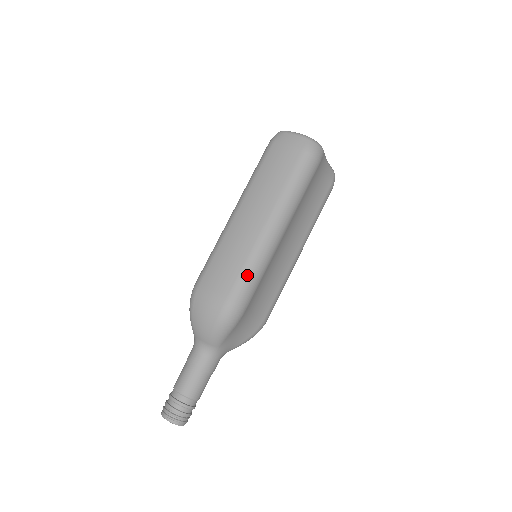
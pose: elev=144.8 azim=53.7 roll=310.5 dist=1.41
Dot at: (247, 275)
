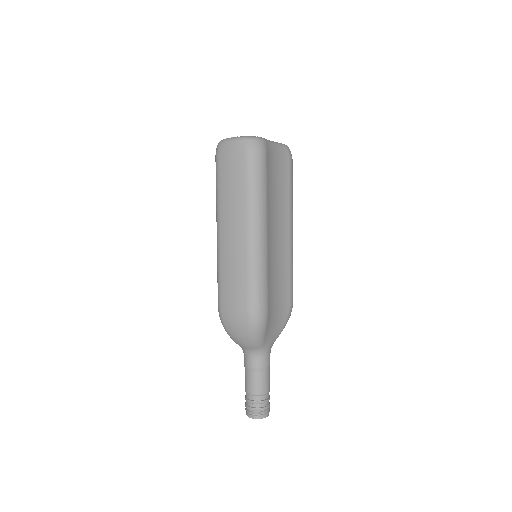
Dot at: (254, 284)
